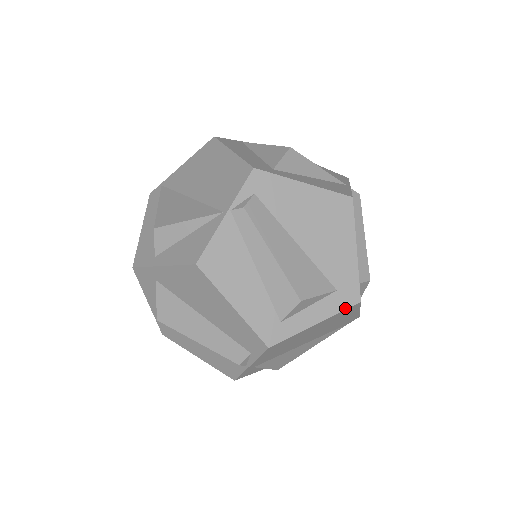
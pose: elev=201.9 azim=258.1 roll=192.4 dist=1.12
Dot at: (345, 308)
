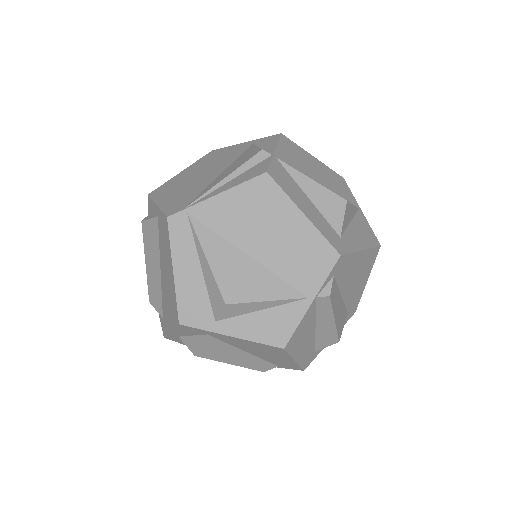
Dot at: occluded
